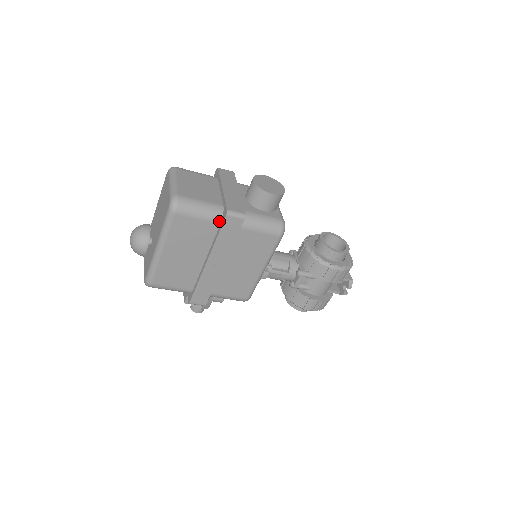
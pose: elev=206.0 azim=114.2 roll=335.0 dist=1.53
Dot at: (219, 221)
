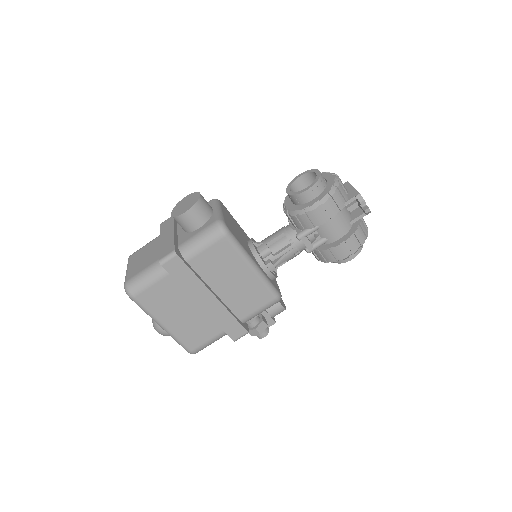
Dot at: (167, 272)
